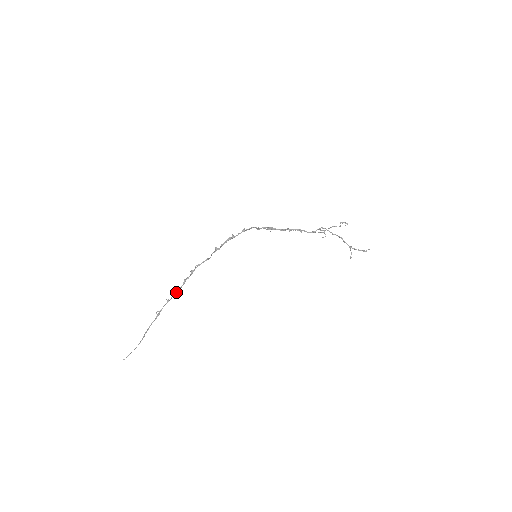
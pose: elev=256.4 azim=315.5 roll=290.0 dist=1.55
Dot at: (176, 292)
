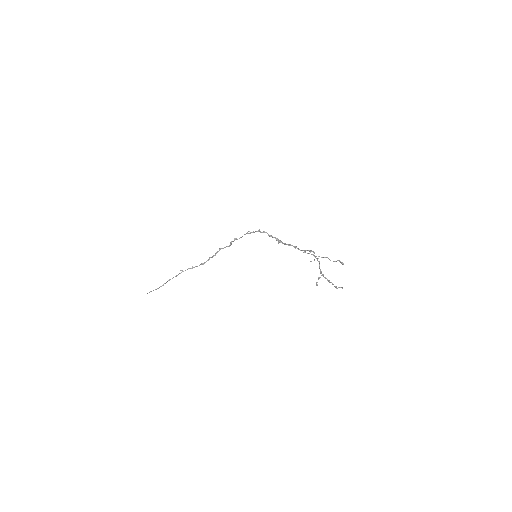
Dot at: (201, 264)
